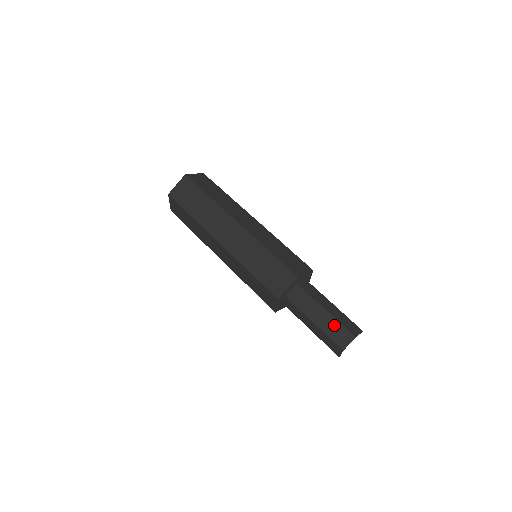
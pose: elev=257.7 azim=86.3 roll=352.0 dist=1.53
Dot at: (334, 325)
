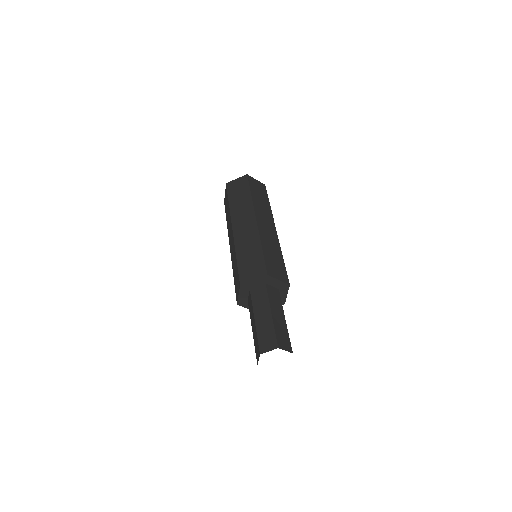
Dot at: (269, 329)
